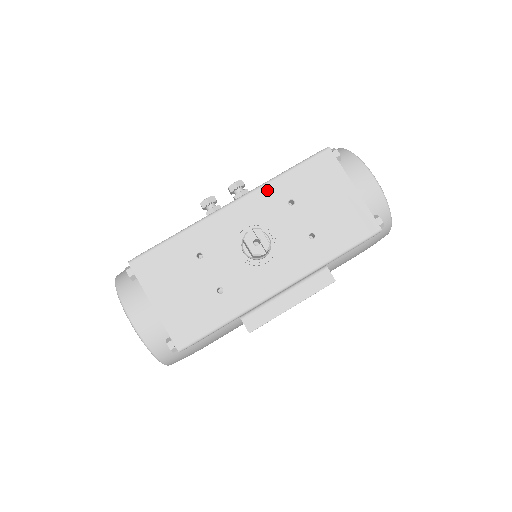
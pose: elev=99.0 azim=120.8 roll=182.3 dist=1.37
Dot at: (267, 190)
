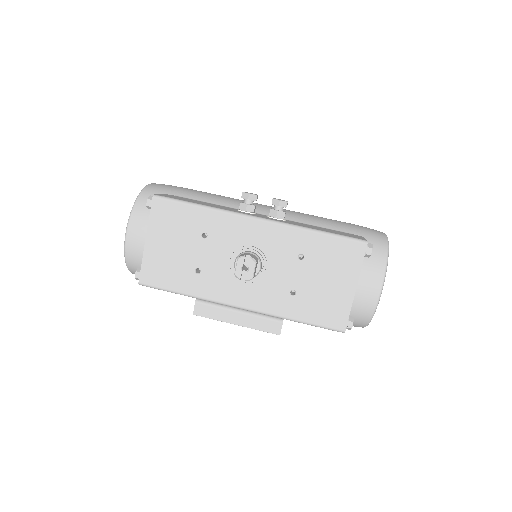
Dot at: (292, 233)
